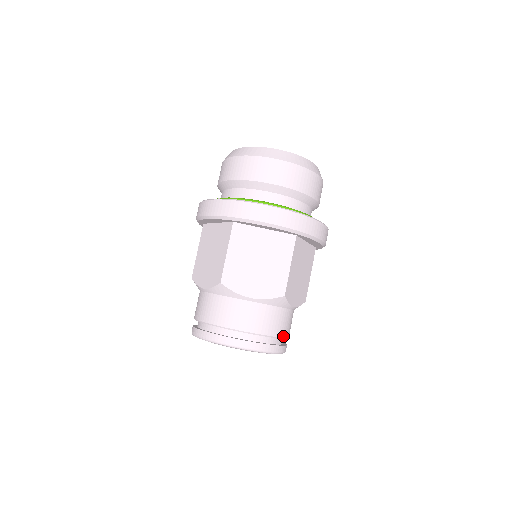
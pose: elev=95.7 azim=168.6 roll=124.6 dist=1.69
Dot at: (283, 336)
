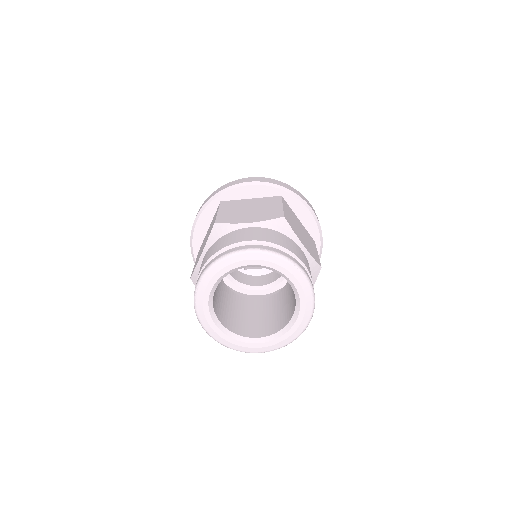
Dot at: occluded
